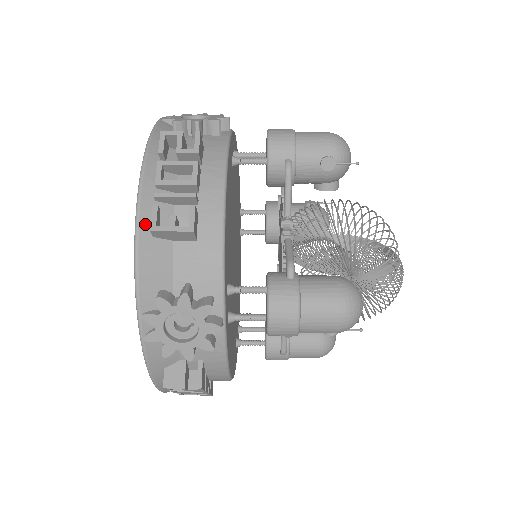
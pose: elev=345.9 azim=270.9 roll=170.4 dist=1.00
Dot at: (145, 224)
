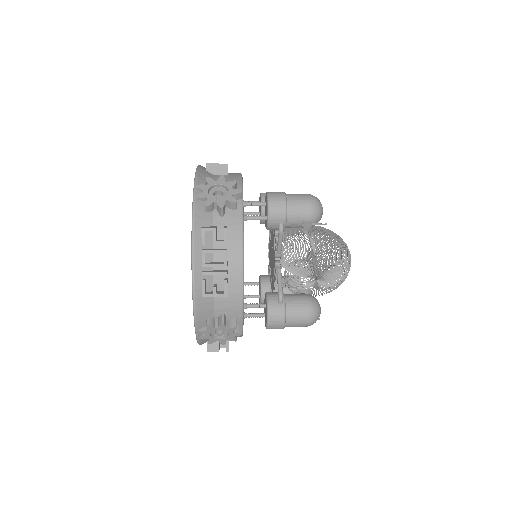
Dot at: (198, 290)
